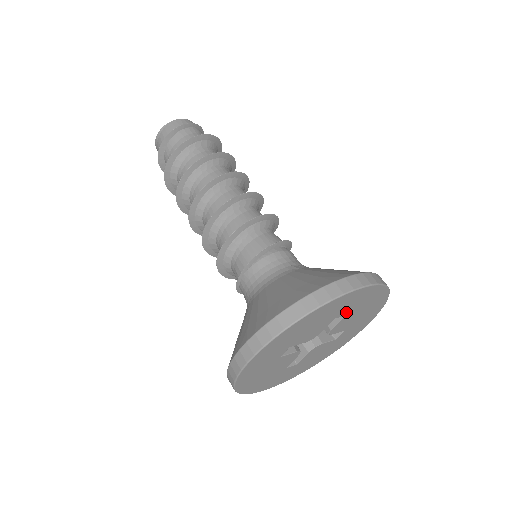
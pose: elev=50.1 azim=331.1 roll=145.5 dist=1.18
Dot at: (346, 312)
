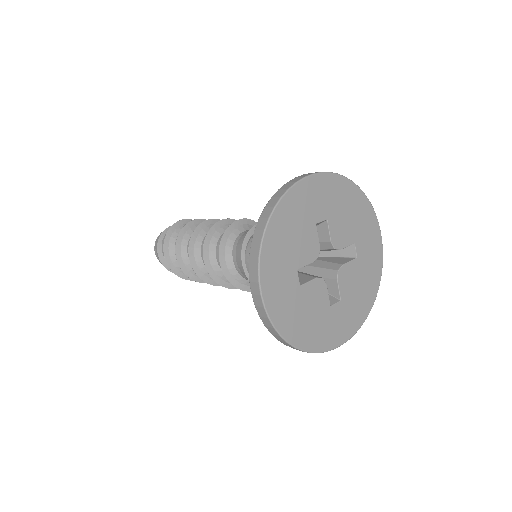
Dot at: (322, 214)
